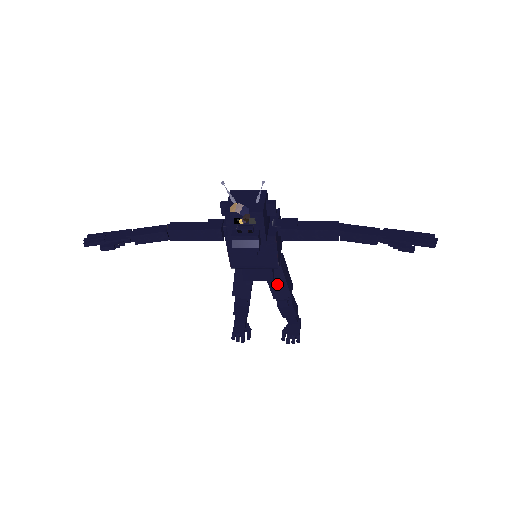
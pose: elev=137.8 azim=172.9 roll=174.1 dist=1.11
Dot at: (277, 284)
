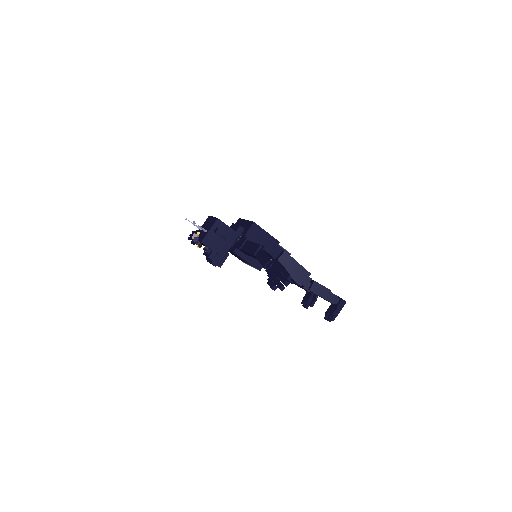
Dot at: occluded
